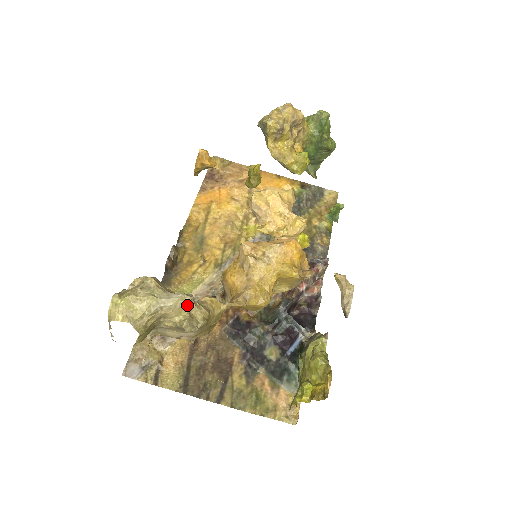
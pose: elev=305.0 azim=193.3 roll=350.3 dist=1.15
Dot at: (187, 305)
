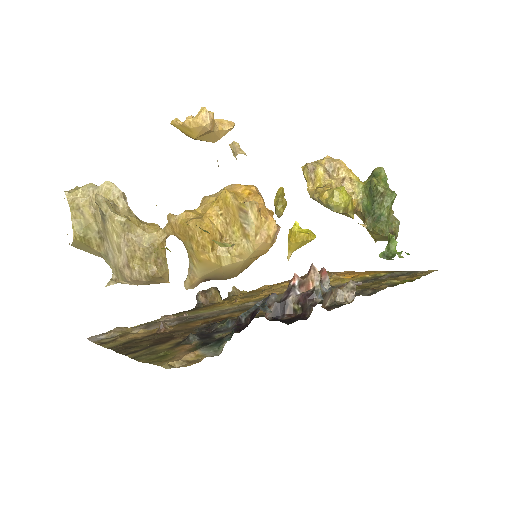
Dot at: (111, 192)
